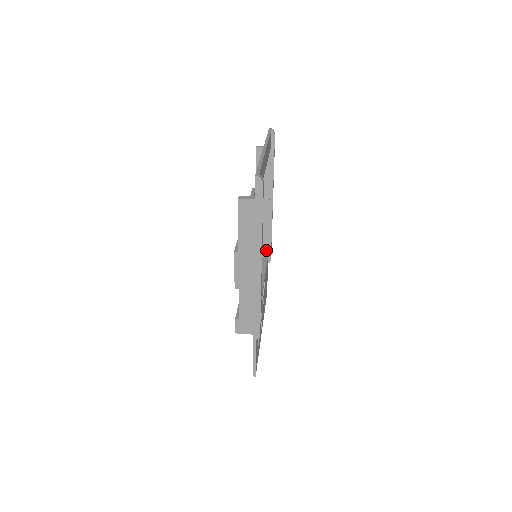
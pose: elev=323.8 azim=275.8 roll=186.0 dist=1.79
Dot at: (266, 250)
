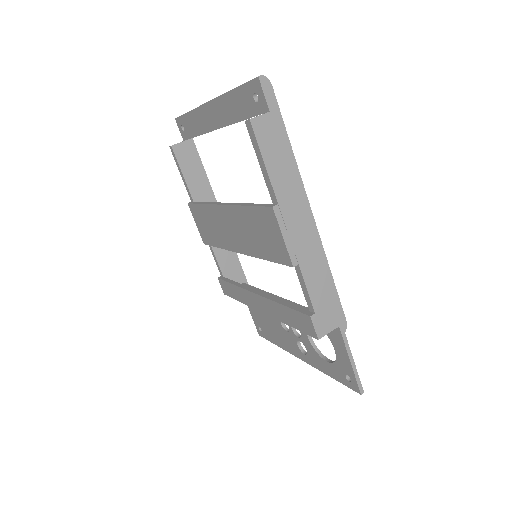
Dot at: (238, 274)
